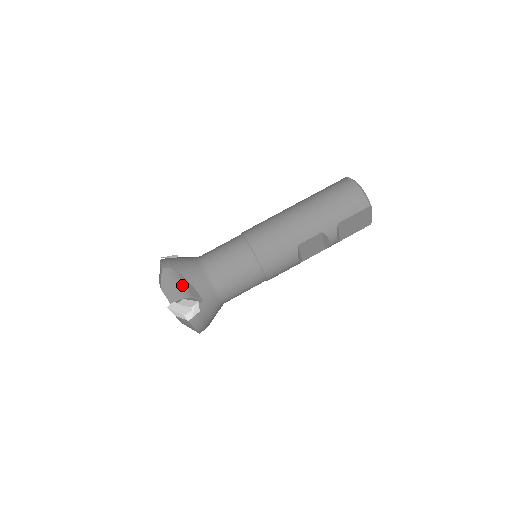
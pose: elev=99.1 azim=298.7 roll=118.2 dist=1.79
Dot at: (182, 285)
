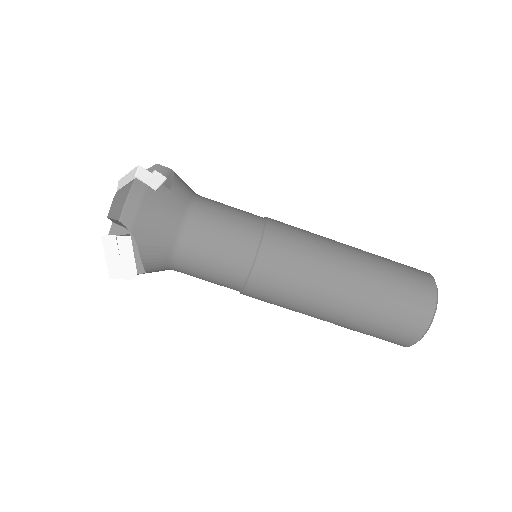
Dot at: occluded
